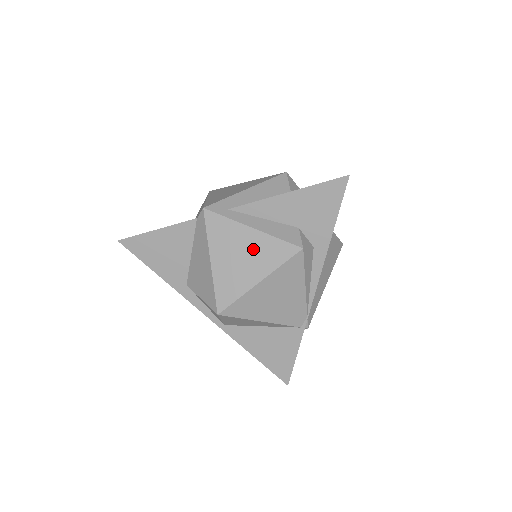
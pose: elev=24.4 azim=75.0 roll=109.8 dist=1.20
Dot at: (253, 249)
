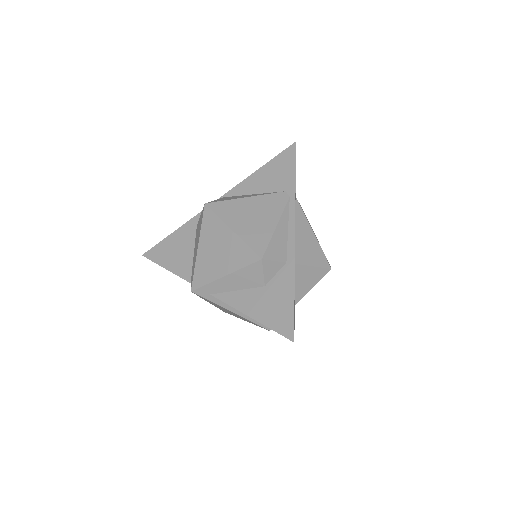
Dot at: occluded
